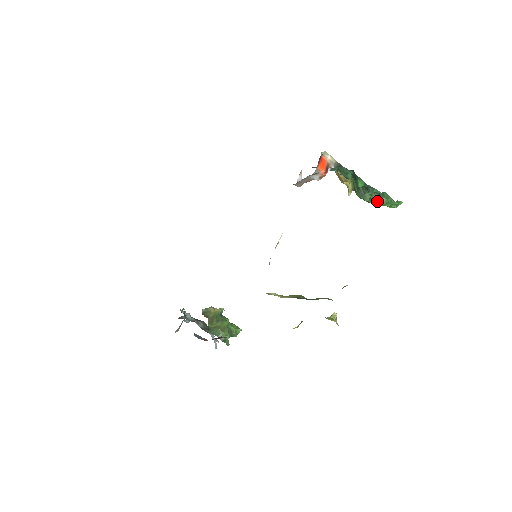
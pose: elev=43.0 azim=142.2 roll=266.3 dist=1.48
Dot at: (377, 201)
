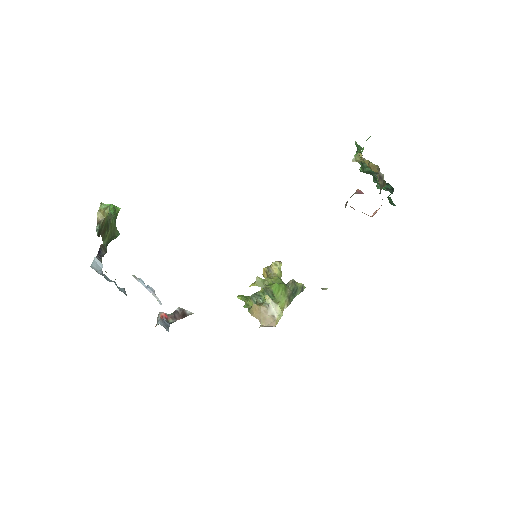
Dot at: occluded
